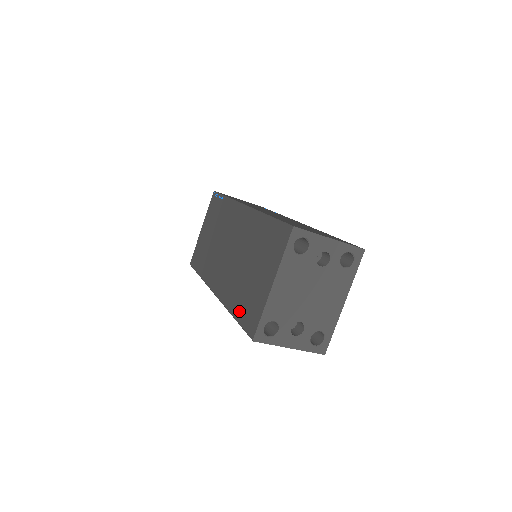
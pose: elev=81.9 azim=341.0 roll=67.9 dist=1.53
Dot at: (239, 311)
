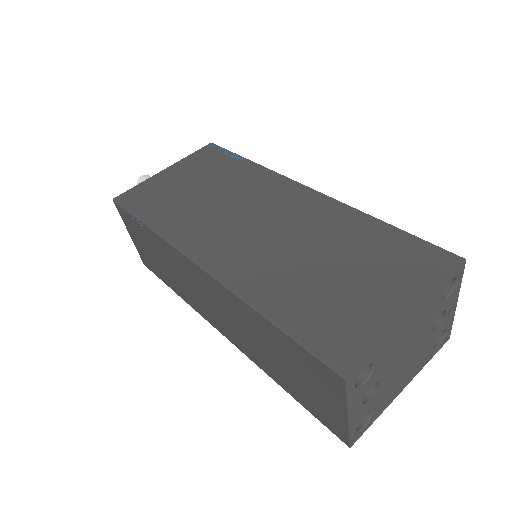
Dot at: (294, 317)
